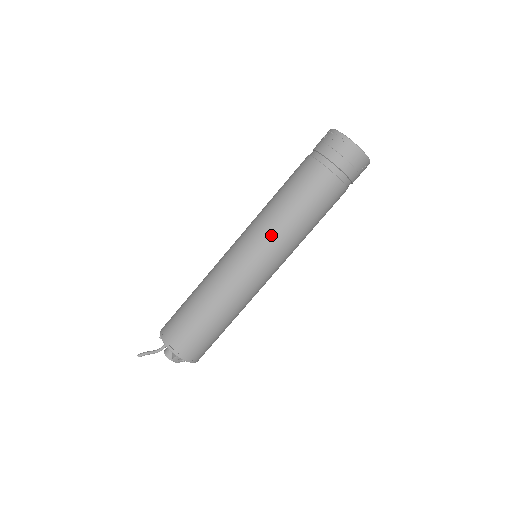
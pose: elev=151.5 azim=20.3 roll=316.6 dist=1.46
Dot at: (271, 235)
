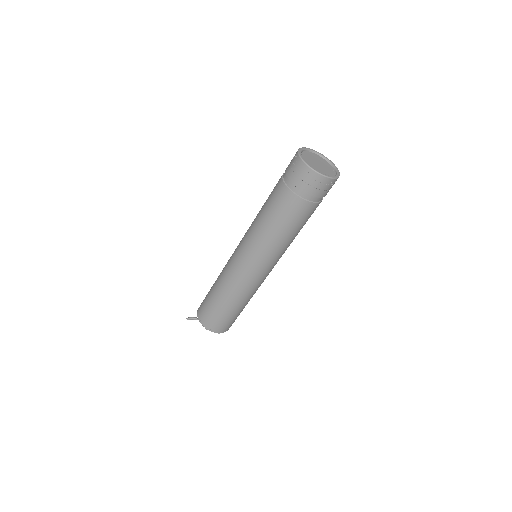
Dot at: (250, 240)
